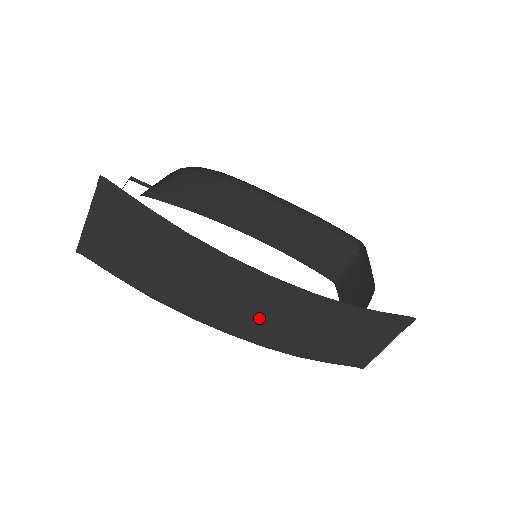
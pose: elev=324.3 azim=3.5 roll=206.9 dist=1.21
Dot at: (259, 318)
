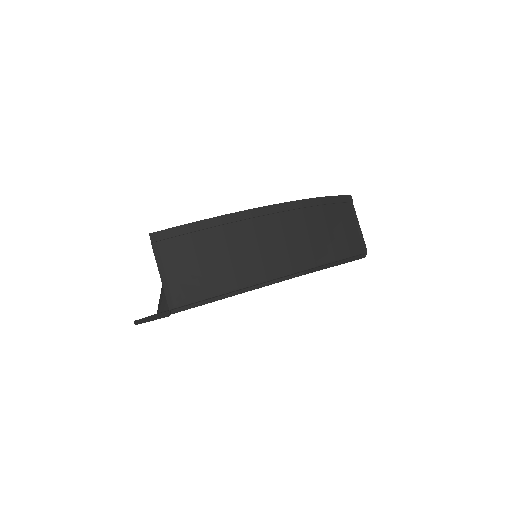
Dot at: (296, 243)
